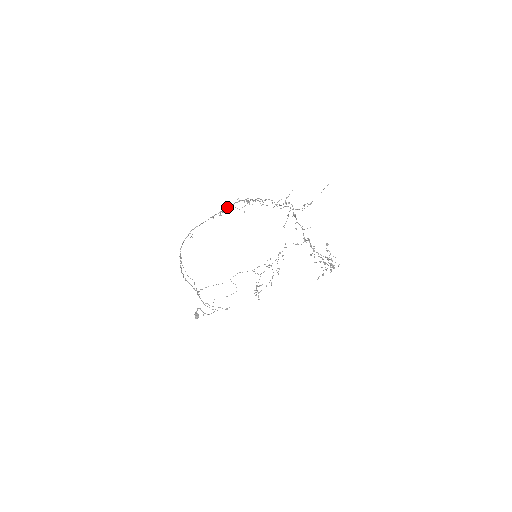
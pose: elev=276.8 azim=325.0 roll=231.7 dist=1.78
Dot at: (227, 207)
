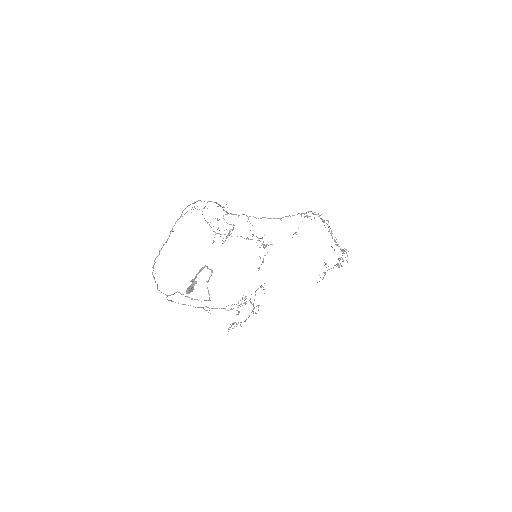
Dot at: occluded
